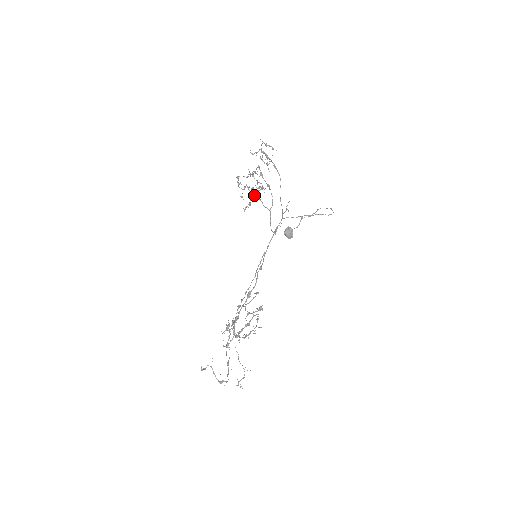
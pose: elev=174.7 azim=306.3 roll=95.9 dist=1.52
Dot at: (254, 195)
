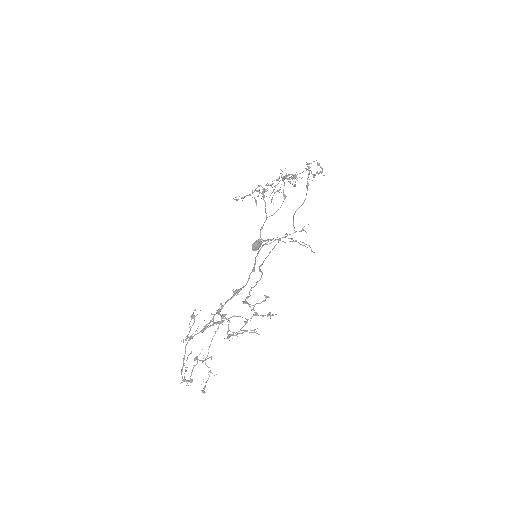
Dot at: (253, 192)
